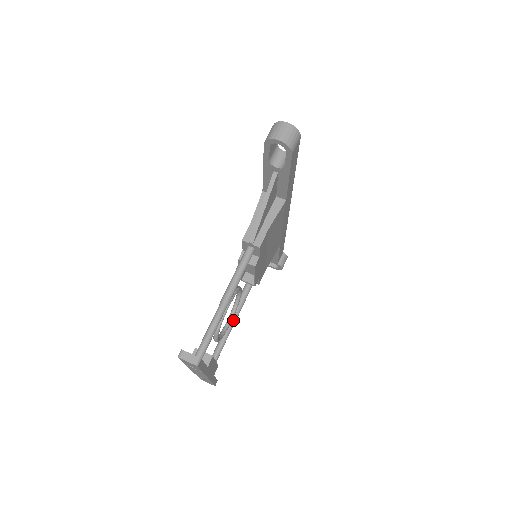
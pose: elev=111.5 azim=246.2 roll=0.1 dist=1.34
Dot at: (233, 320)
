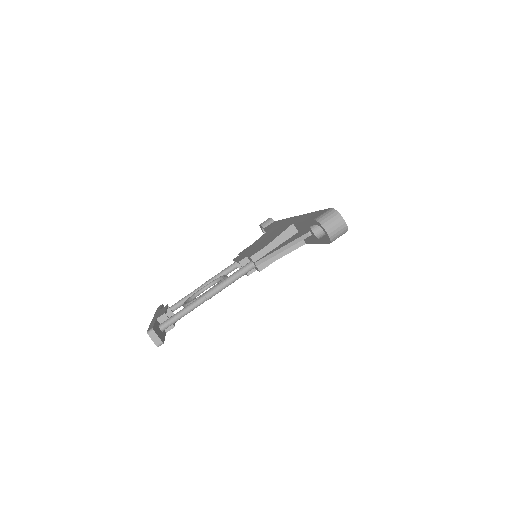
Dot at: occluded
